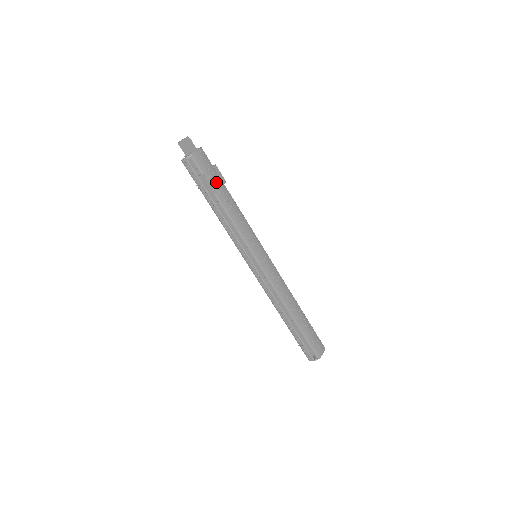
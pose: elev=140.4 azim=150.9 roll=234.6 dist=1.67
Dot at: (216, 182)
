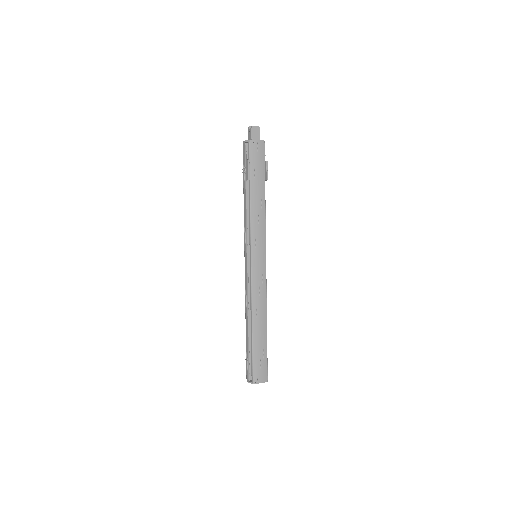
Dot at: (258, 174)
